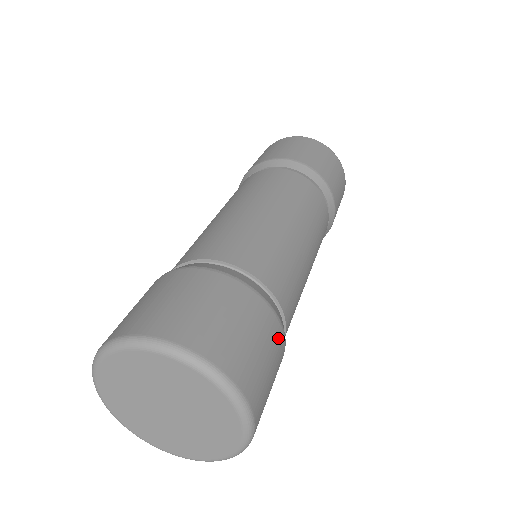
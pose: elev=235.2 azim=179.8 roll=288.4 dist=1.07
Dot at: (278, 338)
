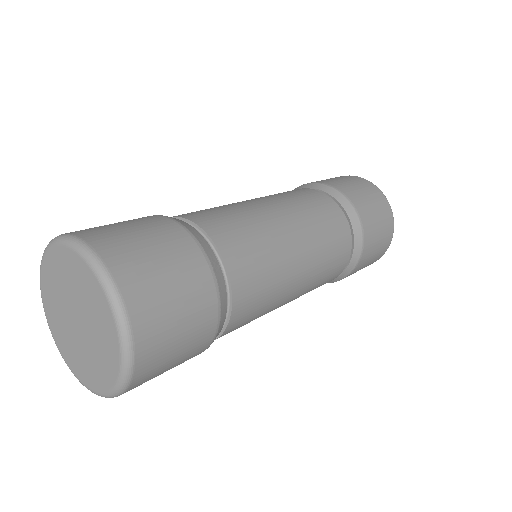
Dot at: (200, 350)
